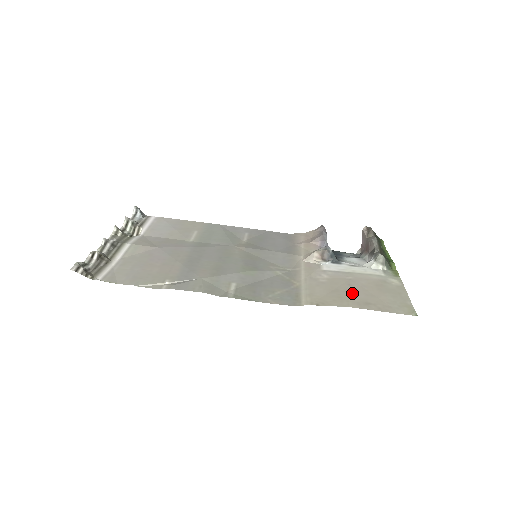
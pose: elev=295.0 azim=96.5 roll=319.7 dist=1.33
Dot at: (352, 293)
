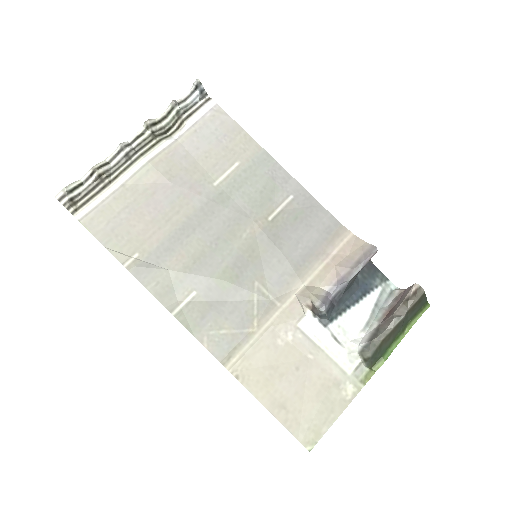
Dot at: (284, 383)
